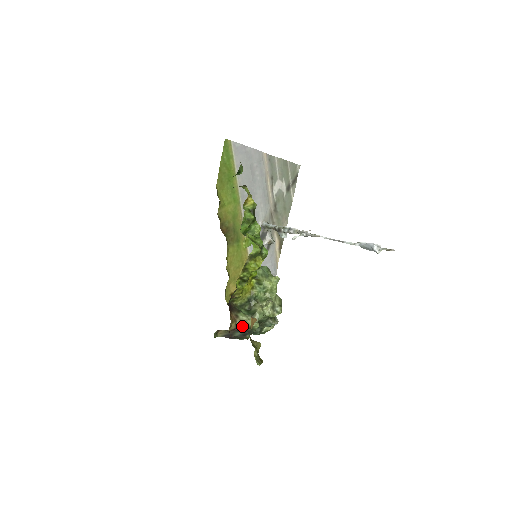
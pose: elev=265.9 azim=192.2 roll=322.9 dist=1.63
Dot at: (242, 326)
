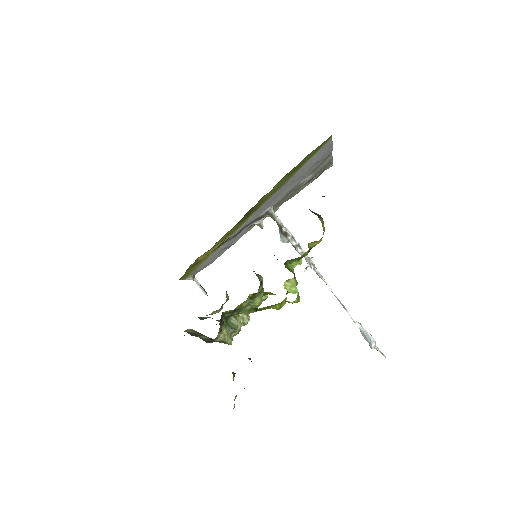
Dot at: (218, 339)
